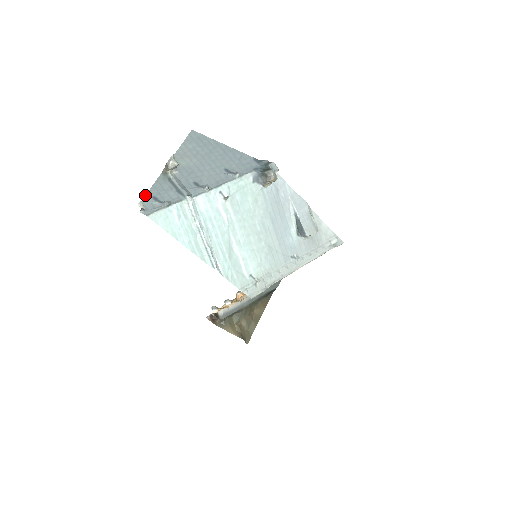
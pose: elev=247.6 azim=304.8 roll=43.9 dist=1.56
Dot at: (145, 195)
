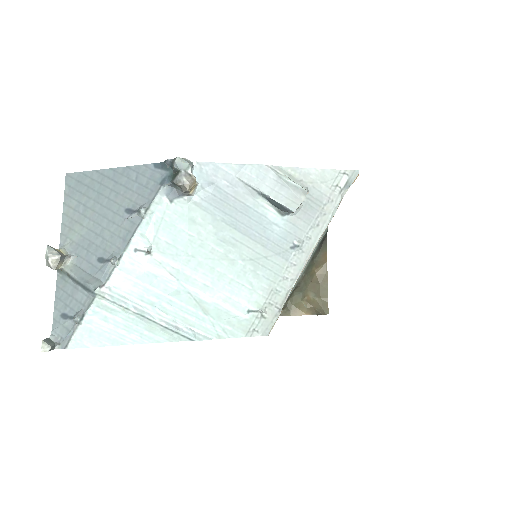
Dot at: occluded
